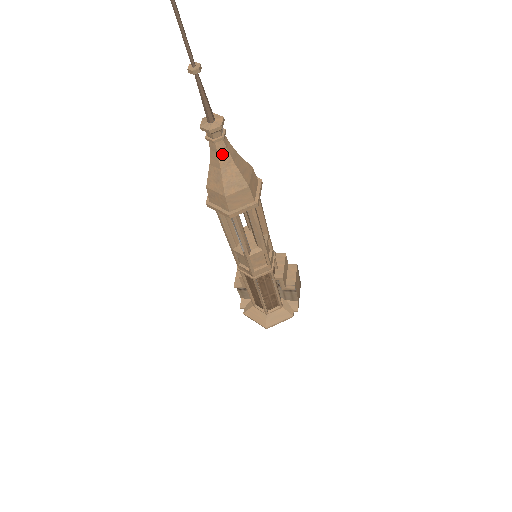
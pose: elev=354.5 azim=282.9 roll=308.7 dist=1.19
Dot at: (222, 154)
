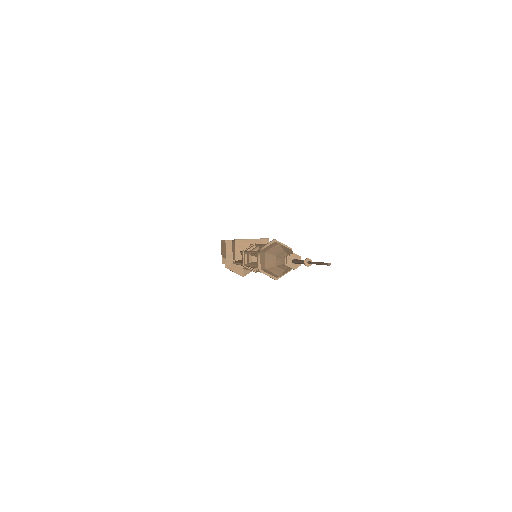
Dot at: occluded
